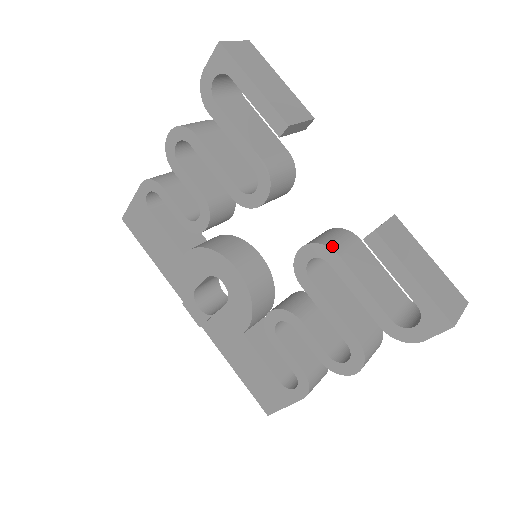
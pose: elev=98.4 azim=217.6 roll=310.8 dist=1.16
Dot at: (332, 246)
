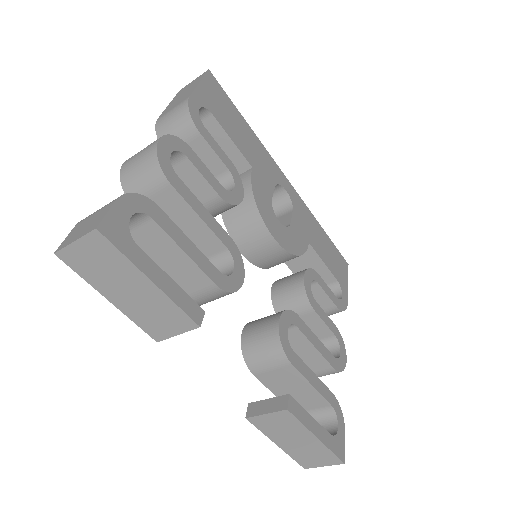
Dot at: (250, 365)
